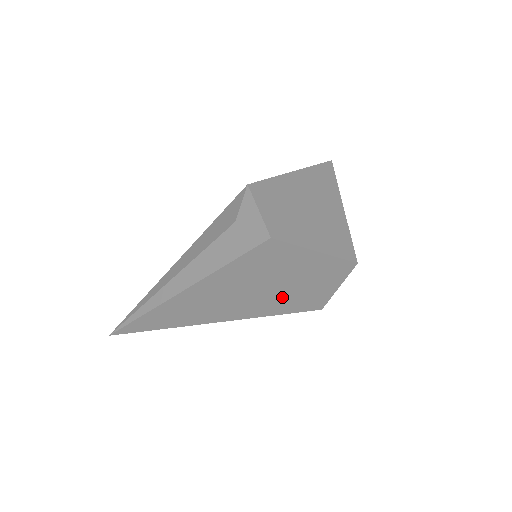
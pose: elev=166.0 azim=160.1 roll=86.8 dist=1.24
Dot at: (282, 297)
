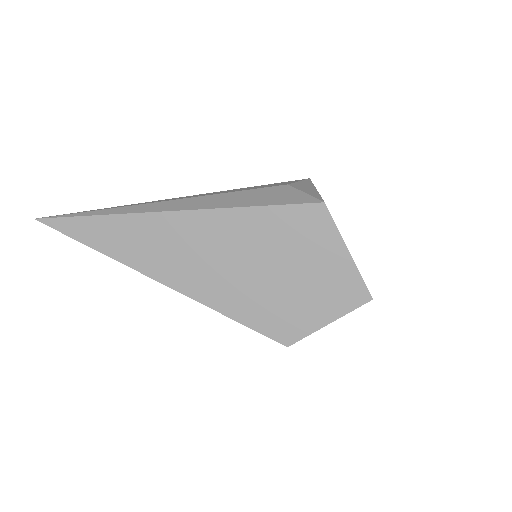
Dot at: (265, 296)
